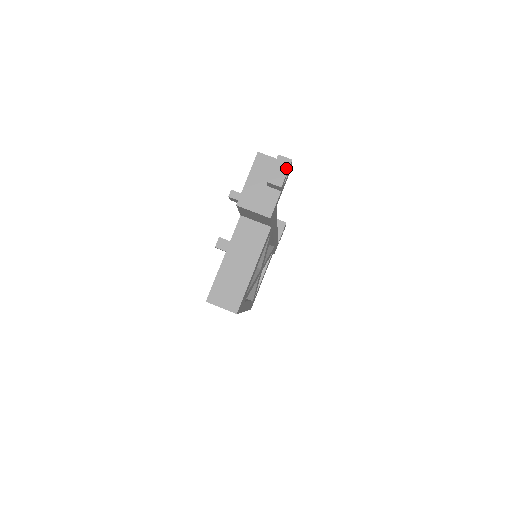
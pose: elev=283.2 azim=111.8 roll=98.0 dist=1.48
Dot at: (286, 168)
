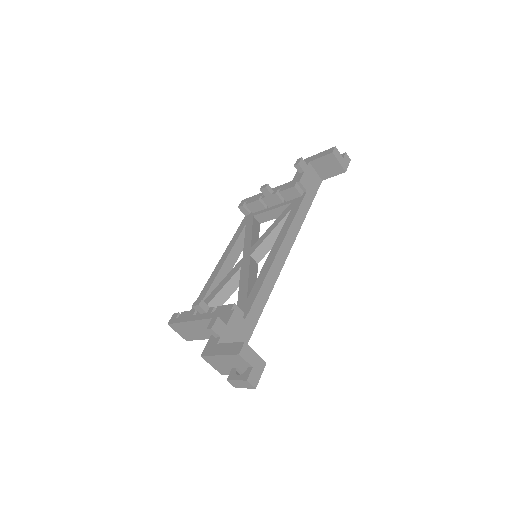
Dot at: (247, 387)
